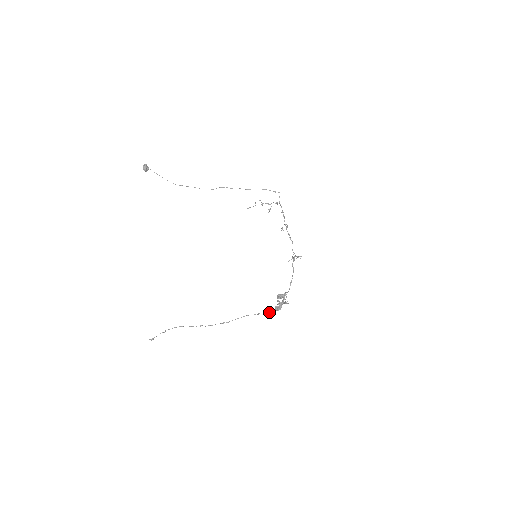
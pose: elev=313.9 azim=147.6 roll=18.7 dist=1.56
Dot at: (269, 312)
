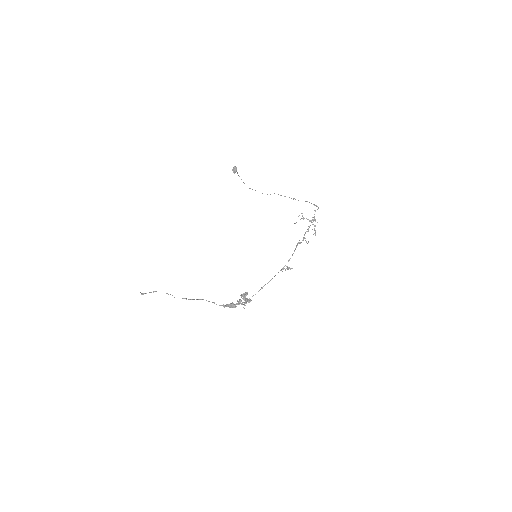
Dot at: (222, 305)
